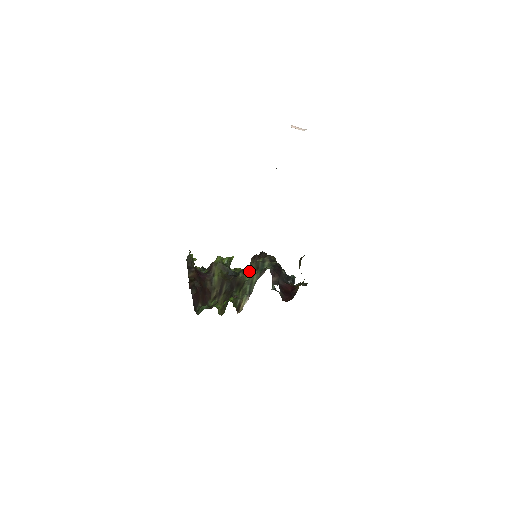
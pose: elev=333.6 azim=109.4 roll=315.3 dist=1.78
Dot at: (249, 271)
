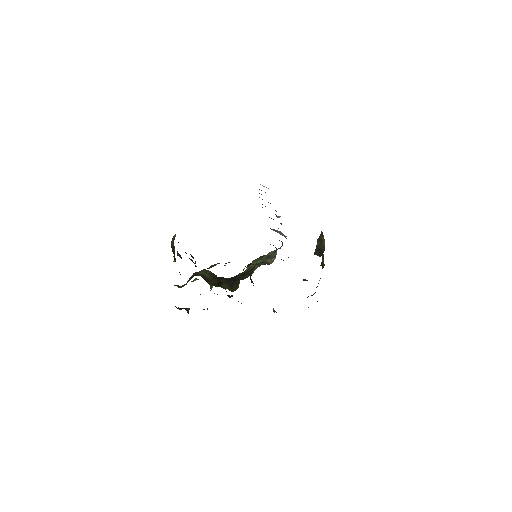
Dot at: (254, 263)
